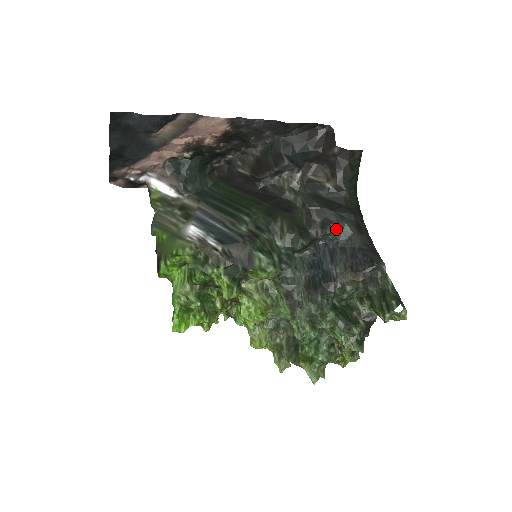
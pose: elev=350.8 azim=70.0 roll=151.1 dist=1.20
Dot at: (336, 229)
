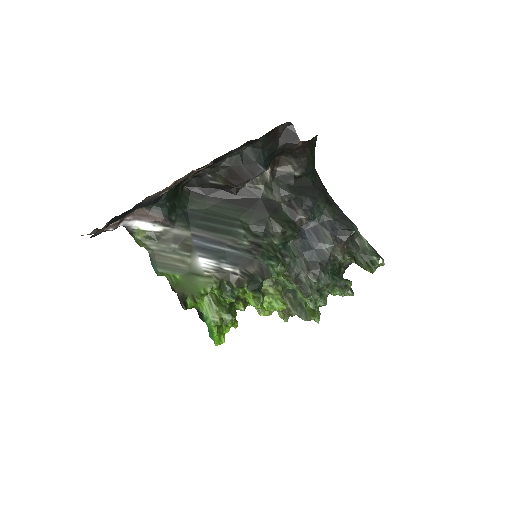
Dot at: (314, 211)
